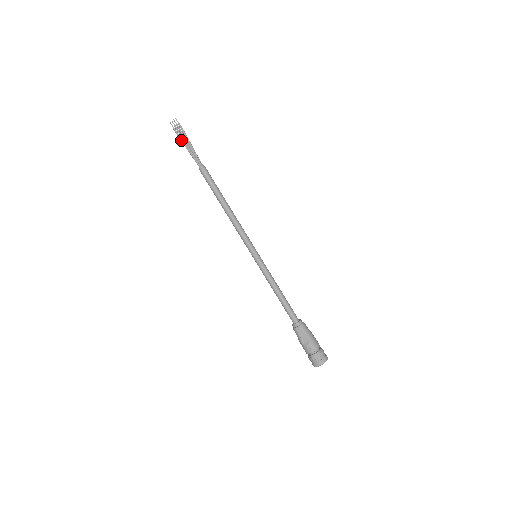
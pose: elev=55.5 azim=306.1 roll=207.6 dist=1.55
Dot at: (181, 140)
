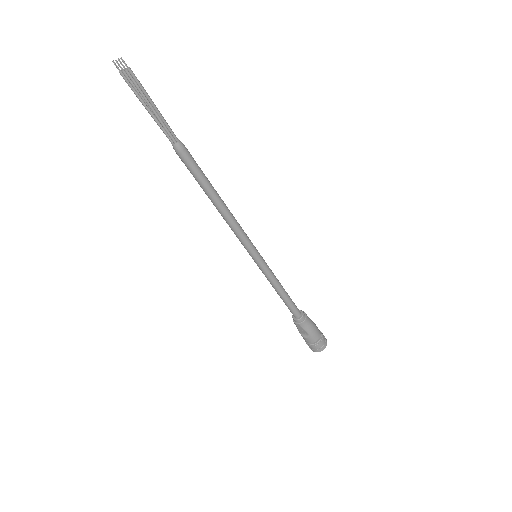
Dot at: (137, 97)
